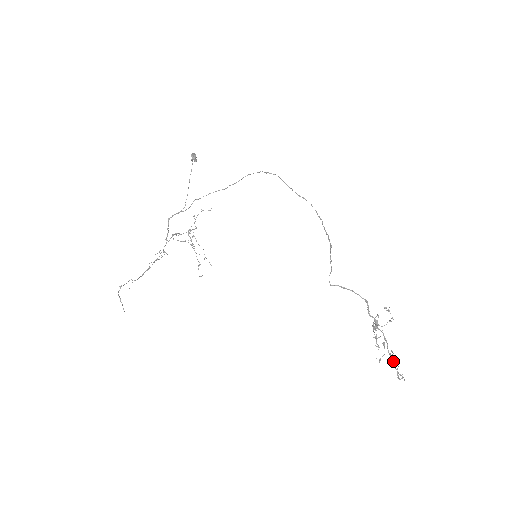
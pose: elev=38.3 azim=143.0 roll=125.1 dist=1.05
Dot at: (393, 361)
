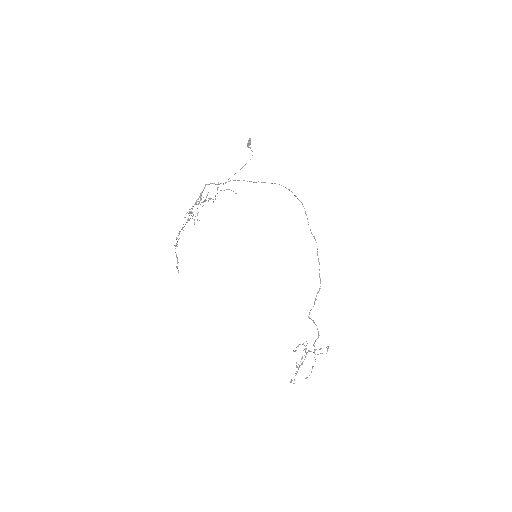
Dot at: (297, 371)
